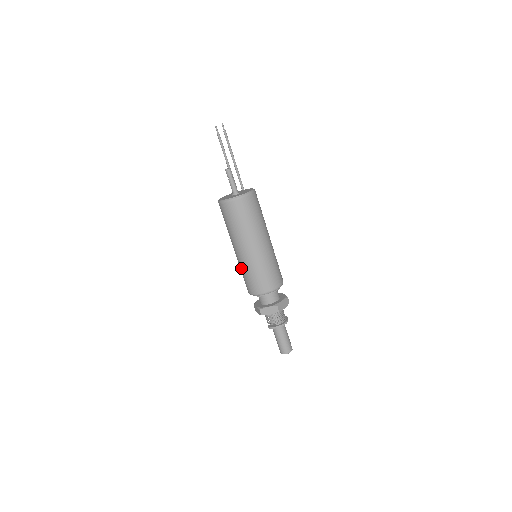
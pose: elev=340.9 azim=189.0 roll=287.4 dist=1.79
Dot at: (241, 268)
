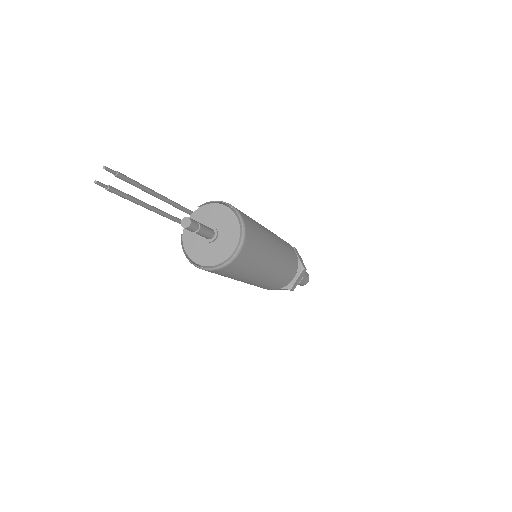
Dot at: occluded
